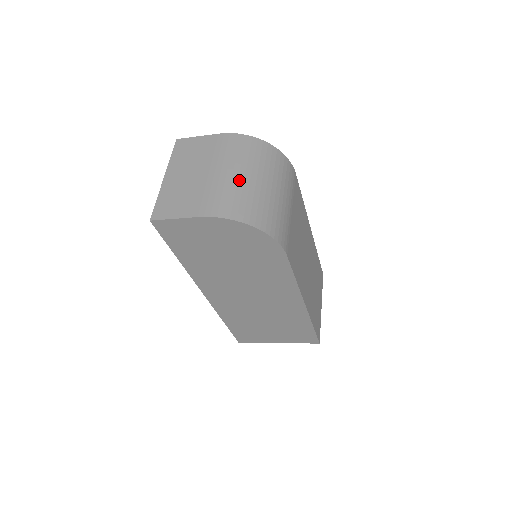
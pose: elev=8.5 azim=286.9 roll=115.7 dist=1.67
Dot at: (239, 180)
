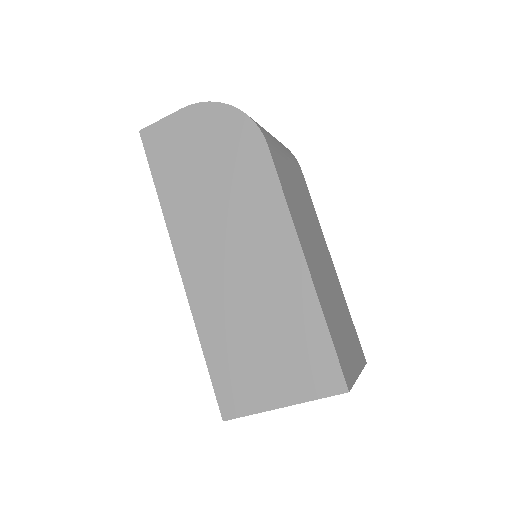
Dot at: occluded
